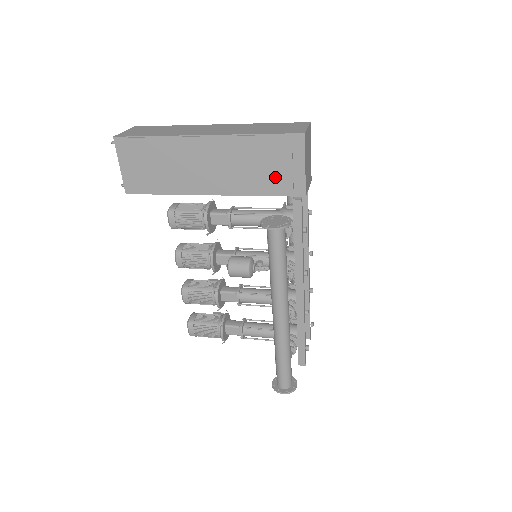
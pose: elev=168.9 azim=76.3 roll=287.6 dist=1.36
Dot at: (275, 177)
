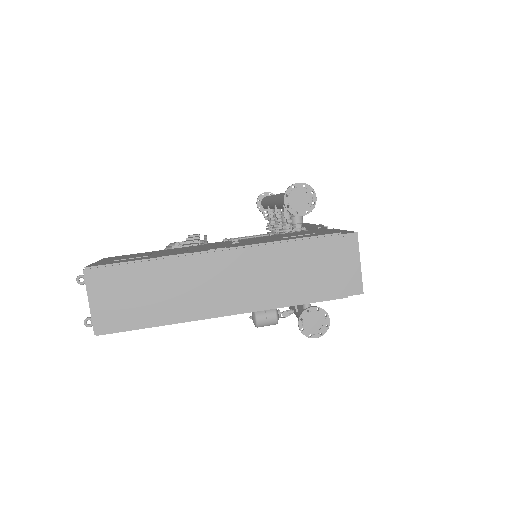
Dot at: occluded
